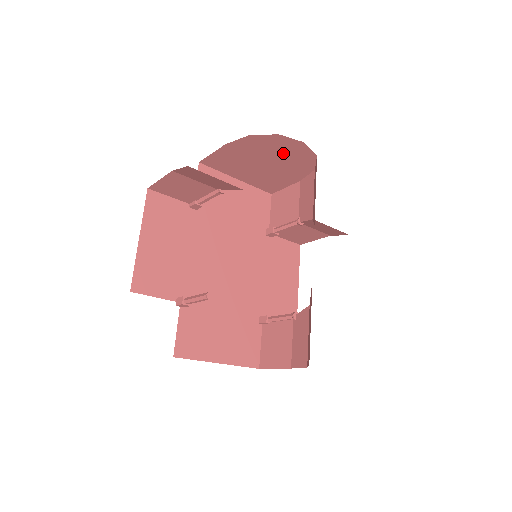
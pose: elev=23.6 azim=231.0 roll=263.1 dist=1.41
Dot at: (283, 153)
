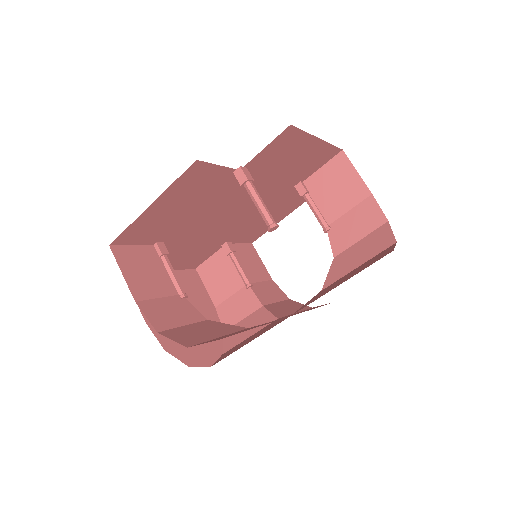
Dot at: occluded
